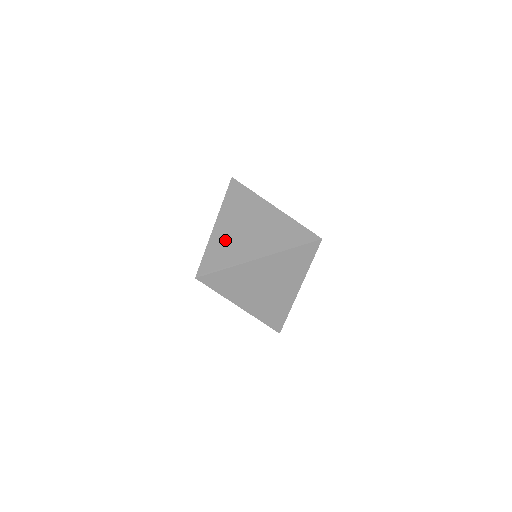
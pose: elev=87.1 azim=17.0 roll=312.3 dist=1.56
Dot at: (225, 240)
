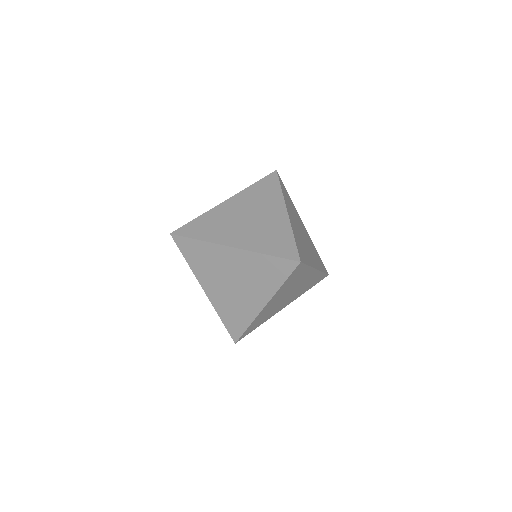
Dot at: (225, 302)
